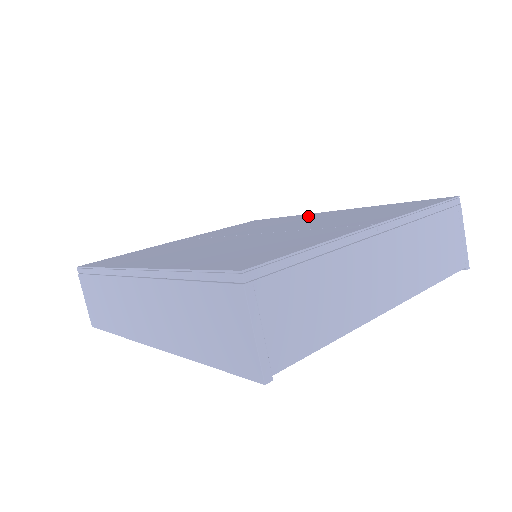
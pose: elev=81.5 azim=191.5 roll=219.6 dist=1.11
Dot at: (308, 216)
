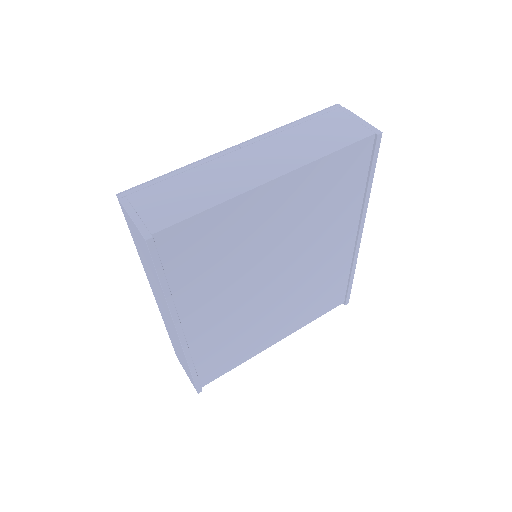
Dot at: occluded
